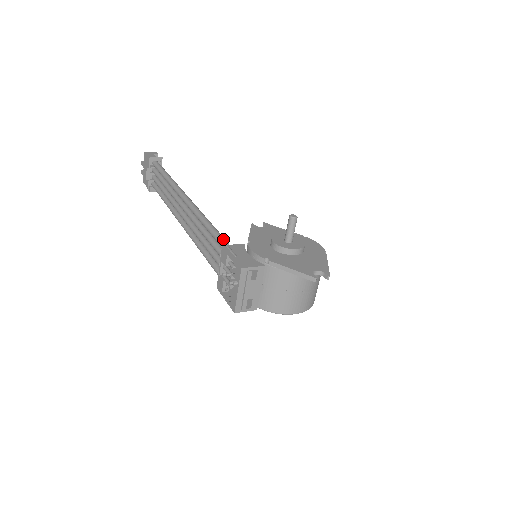
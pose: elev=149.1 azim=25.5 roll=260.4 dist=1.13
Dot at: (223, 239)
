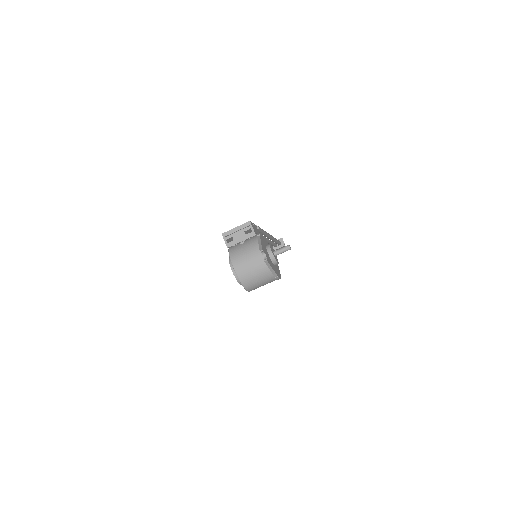
Dot at: (259, 227)
